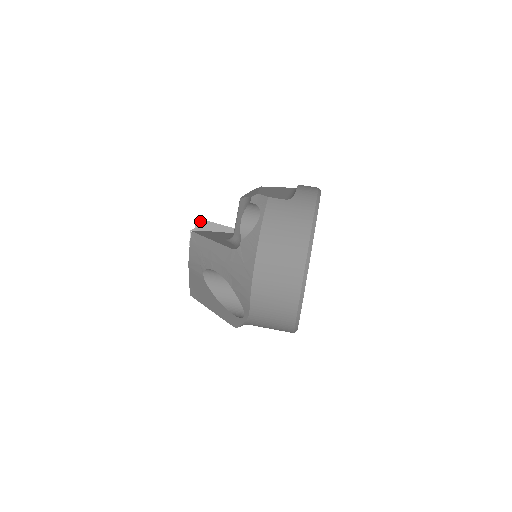
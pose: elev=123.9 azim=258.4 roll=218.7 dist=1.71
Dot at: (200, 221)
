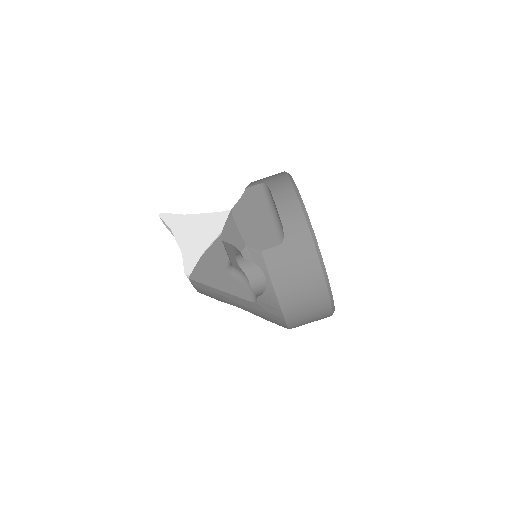
Dot at: (169, 226)
